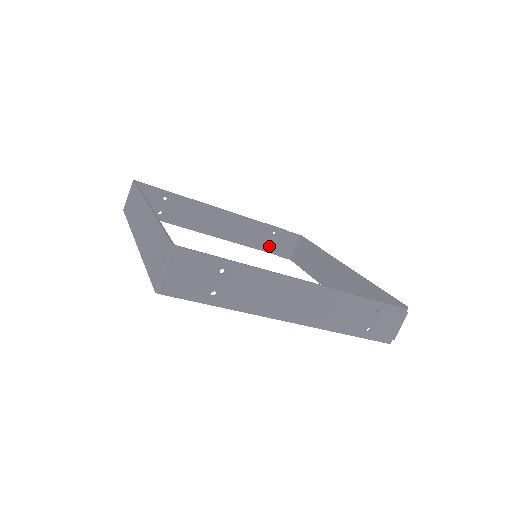
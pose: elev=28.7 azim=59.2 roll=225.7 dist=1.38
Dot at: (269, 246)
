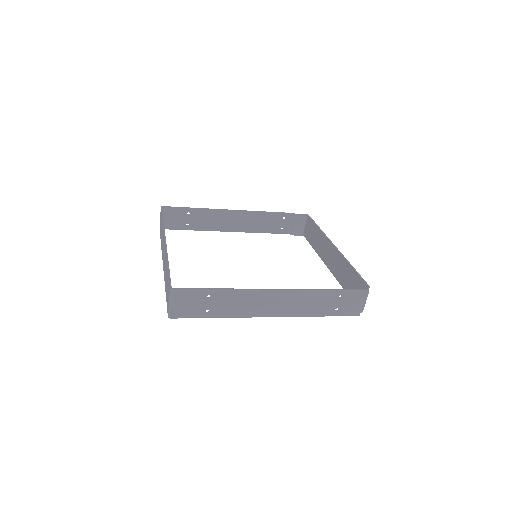
Dot at: occluded
